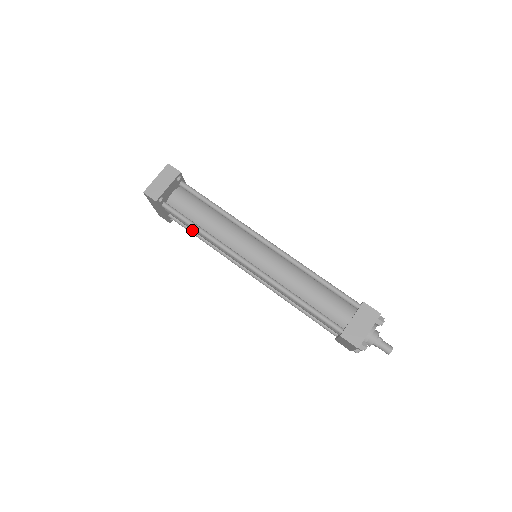
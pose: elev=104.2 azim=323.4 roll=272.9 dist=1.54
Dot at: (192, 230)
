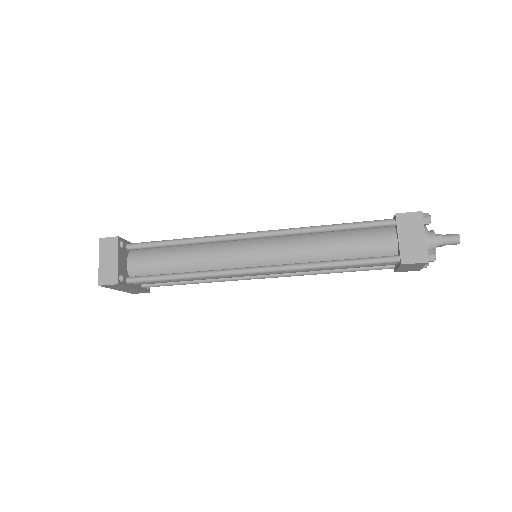
Dot at: (175, 282)
